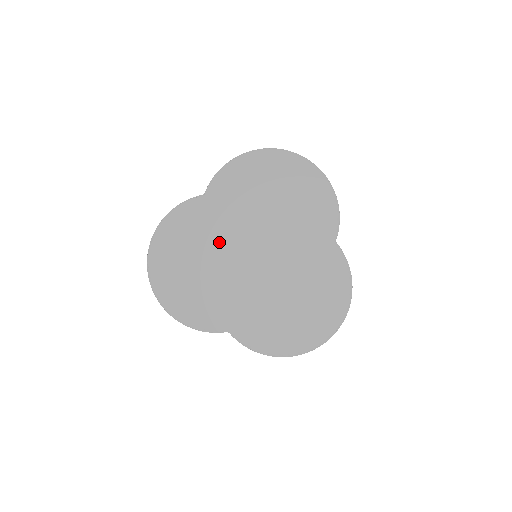
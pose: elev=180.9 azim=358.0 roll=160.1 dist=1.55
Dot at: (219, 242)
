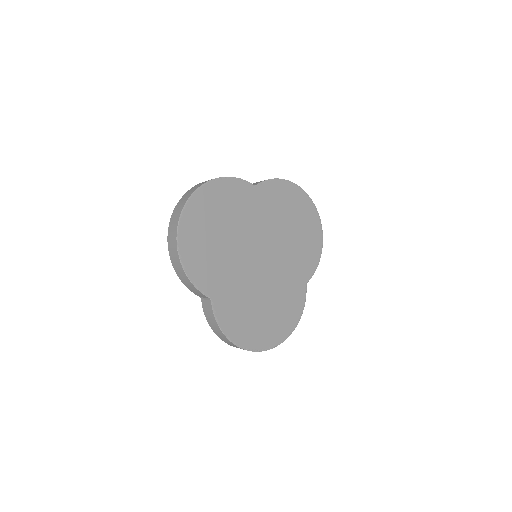
Dot at: (245, 227)
